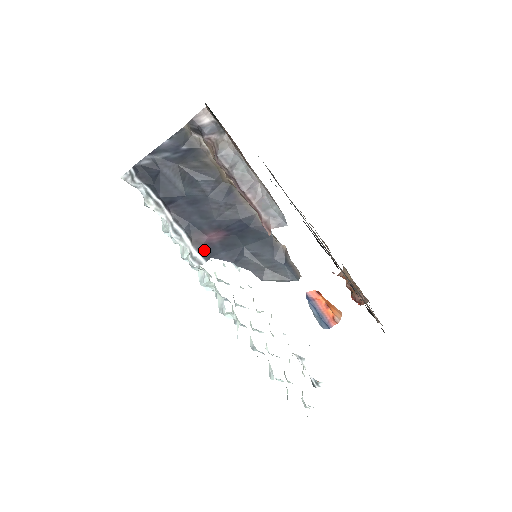
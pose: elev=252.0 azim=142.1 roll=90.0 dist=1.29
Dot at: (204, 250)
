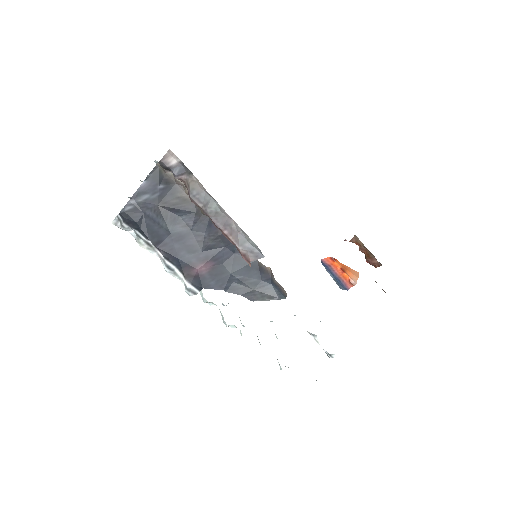
Dot at: (196, 282)
